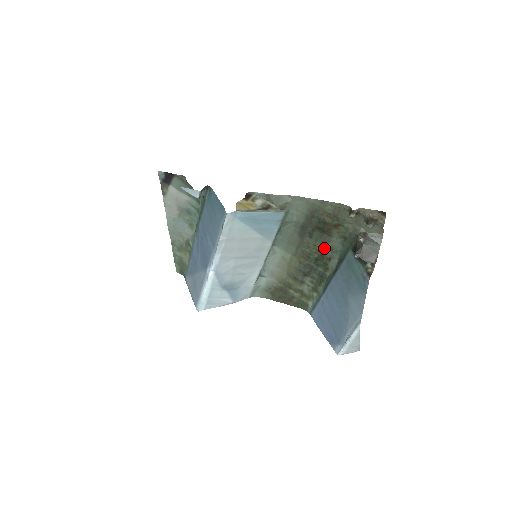
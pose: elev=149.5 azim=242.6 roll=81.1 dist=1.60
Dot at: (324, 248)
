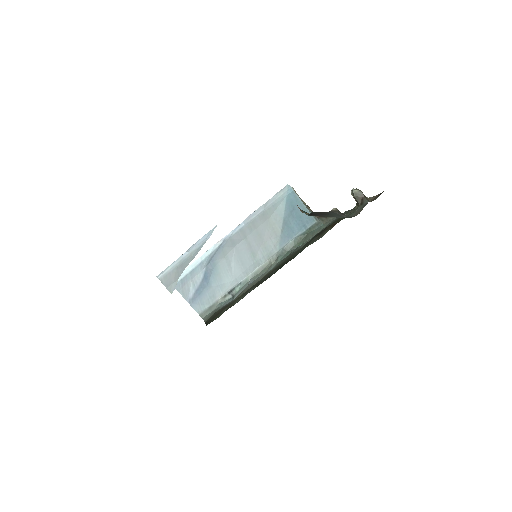
Dot at: occluded
